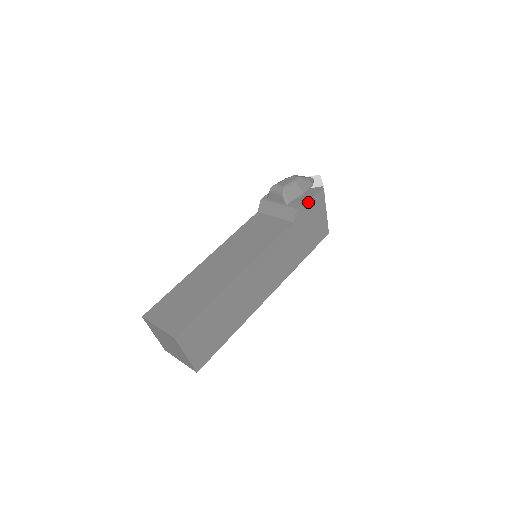
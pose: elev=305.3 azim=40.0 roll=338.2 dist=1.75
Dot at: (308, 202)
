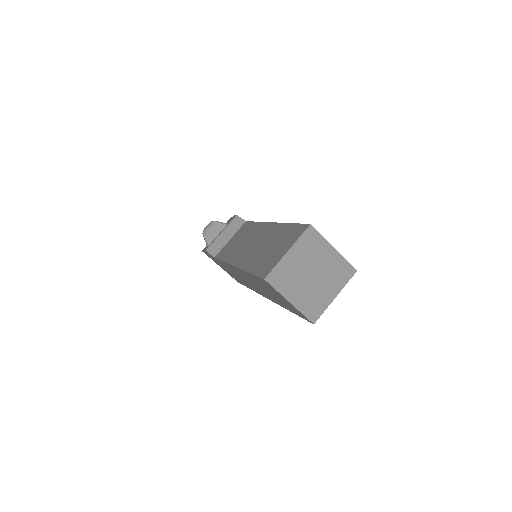
Dot at: occluded
